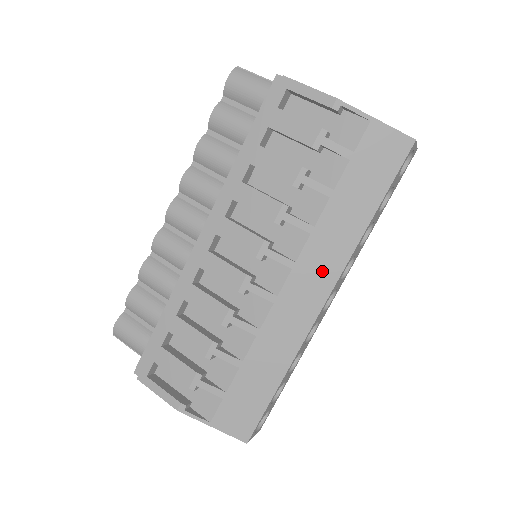
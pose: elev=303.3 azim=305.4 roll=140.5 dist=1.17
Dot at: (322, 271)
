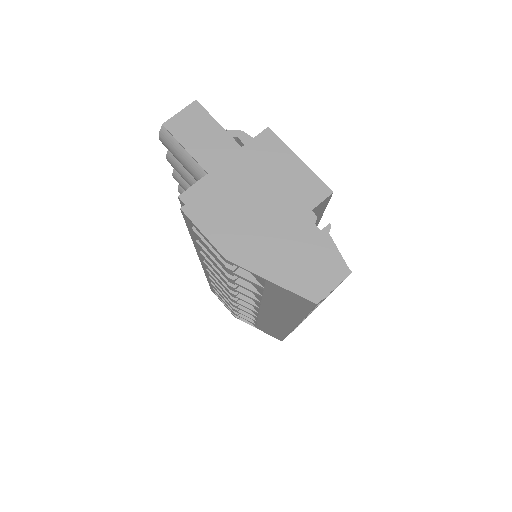
Dot at: (282, 319)
